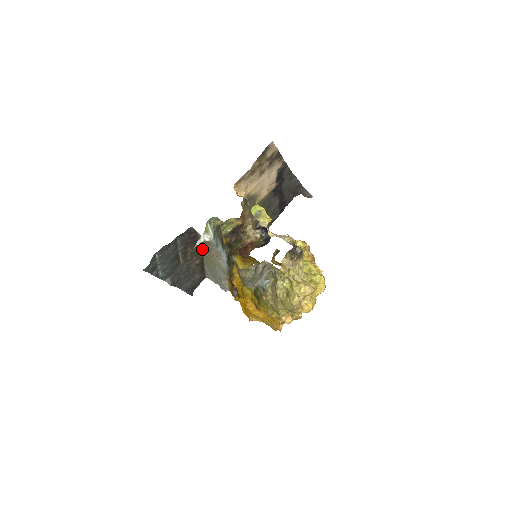
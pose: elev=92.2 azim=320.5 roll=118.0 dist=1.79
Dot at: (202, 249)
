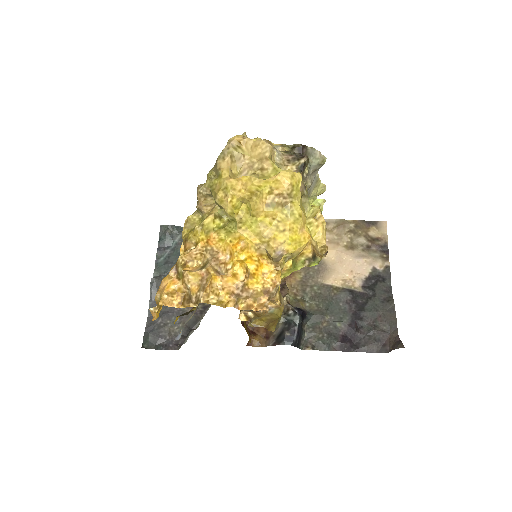
Dot at: occluded
